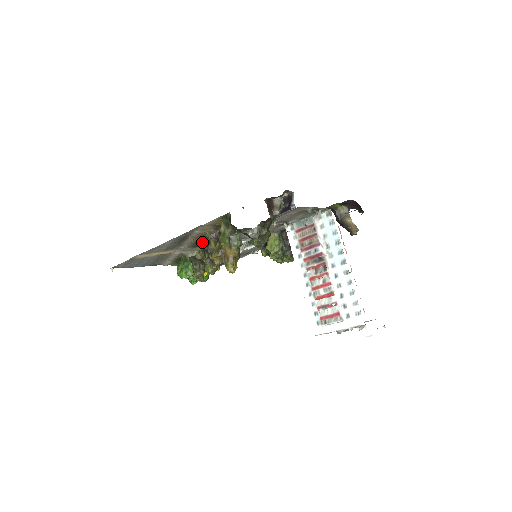
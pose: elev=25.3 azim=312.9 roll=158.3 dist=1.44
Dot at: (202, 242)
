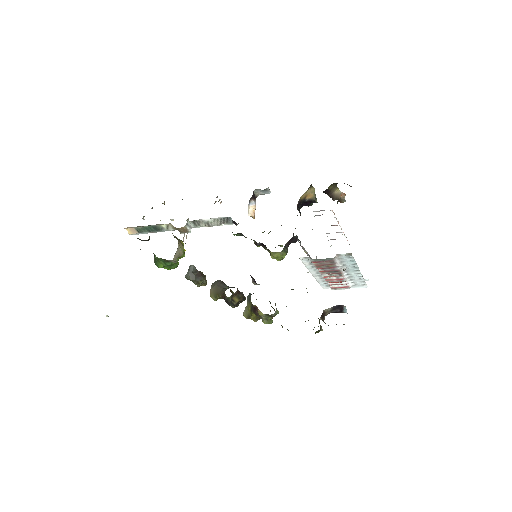
Dot at: occluded
